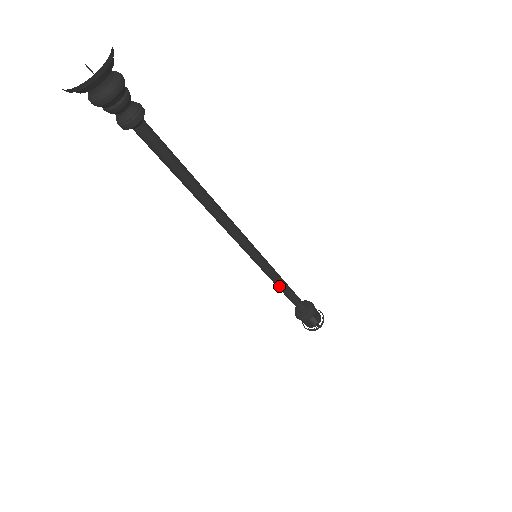
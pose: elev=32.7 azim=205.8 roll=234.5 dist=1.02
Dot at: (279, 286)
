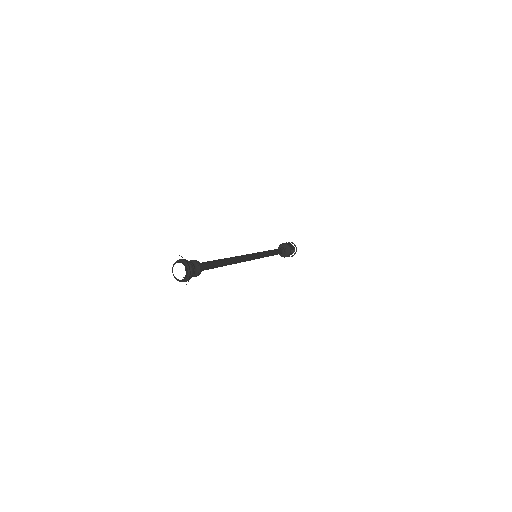
Dot at: occluded
